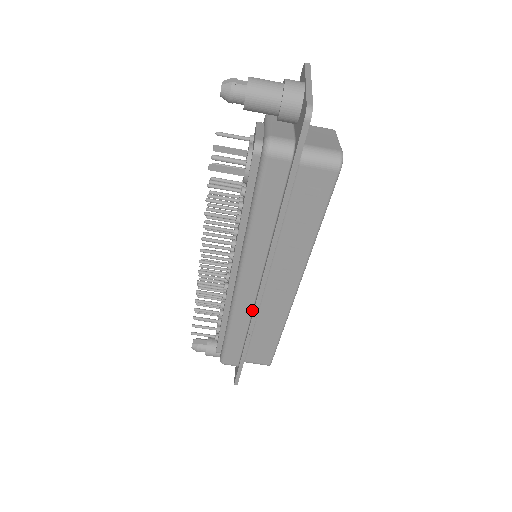
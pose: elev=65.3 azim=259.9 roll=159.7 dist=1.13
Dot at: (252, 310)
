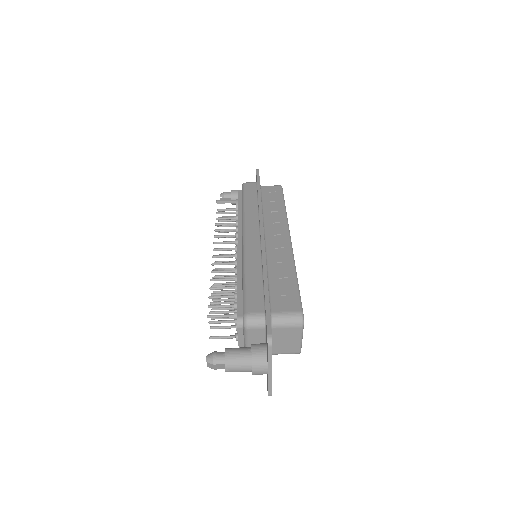
Dot at: (260, 250)
